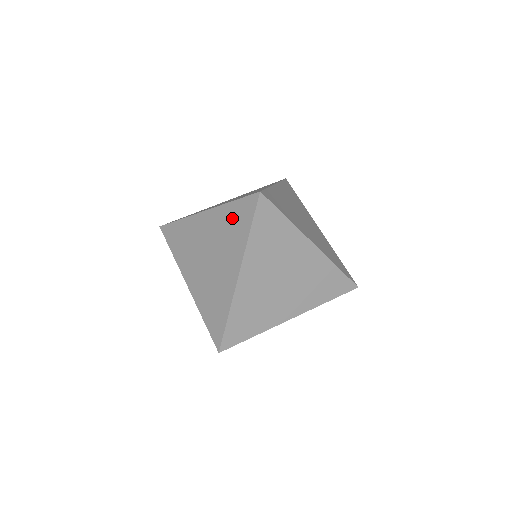
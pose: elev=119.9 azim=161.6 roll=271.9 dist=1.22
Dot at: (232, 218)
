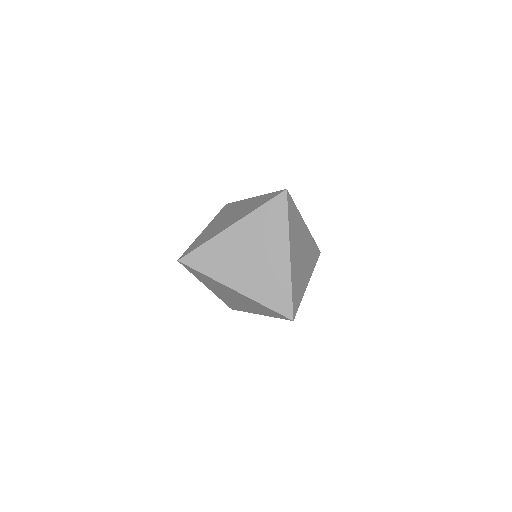
Dot at: occluded
